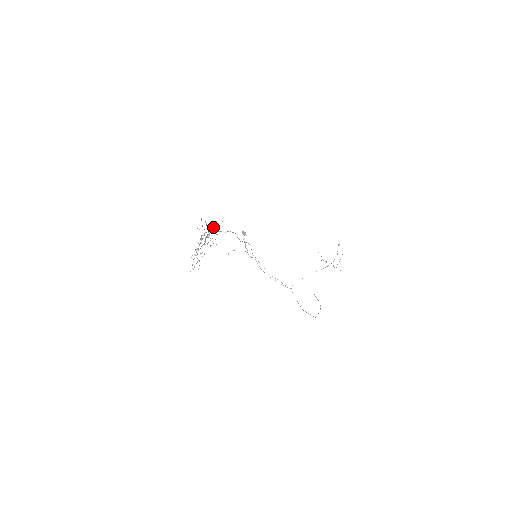
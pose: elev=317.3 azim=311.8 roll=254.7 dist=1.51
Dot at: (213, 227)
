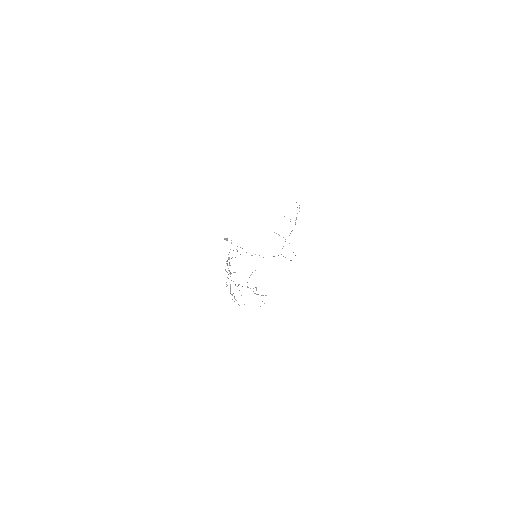
Dot at: occluded
